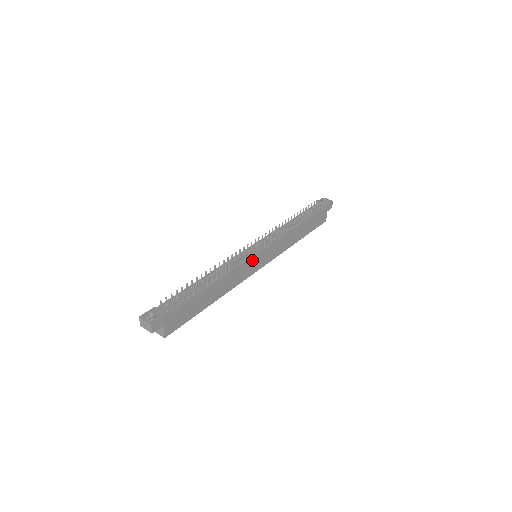
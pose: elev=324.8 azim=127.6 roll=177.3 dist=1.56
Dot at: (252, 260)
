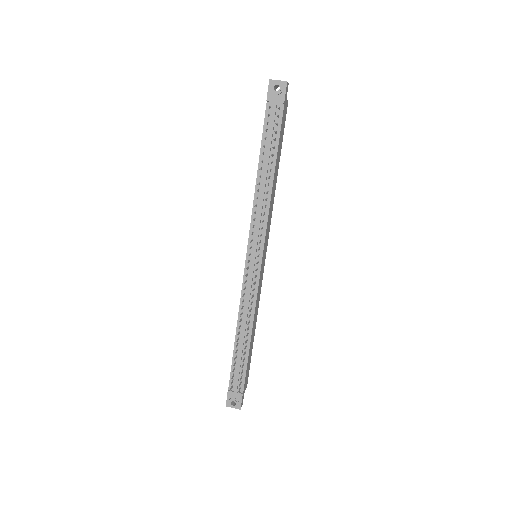
Dot at: (260, 276)
